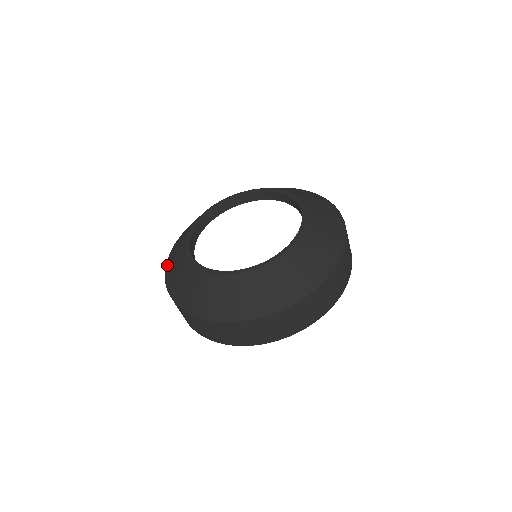
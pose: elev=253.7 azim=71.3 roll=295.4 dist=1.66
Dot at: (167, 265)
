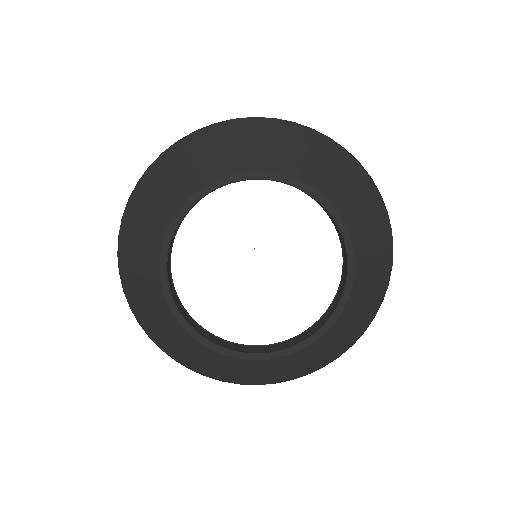
Dot at: (127, 217)
